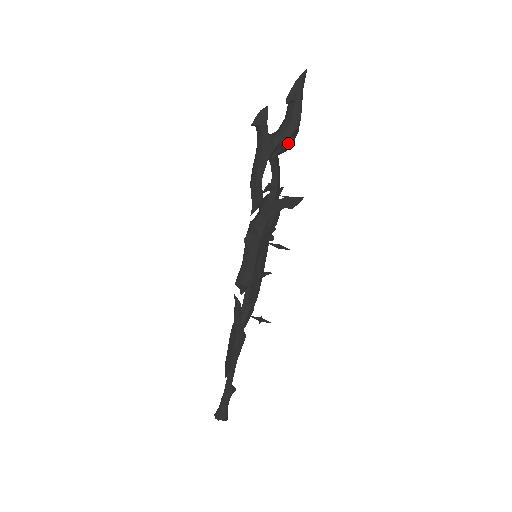
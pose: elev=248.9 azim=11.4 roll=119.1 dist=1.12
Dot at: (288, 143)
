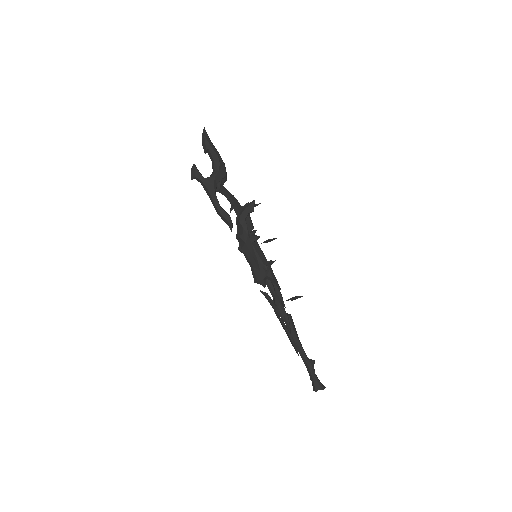
Dot at: (222, 175)
